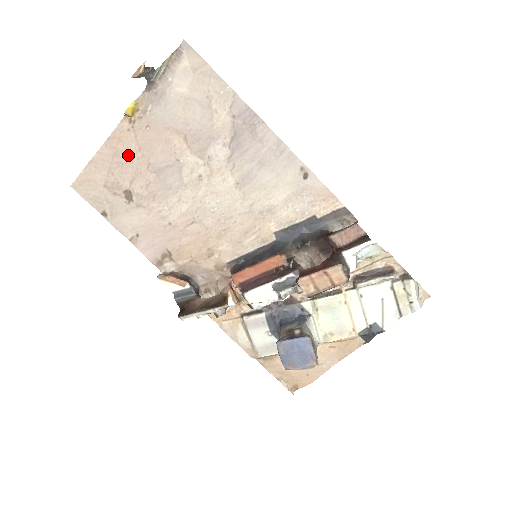
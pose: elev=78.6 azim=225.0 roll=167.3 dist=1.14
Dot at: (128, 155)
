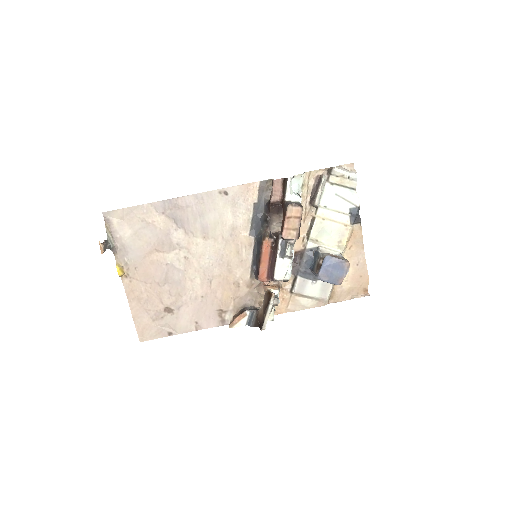
Dot at: (144, 292)
